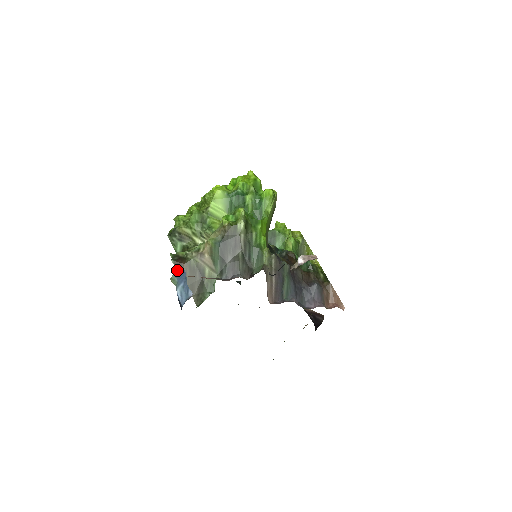
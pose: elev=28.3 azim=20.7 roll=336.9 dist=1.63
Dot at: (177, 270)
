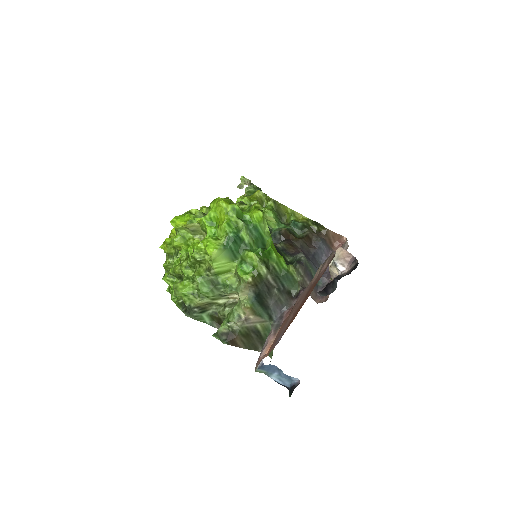
Dot at: (262, 366)
